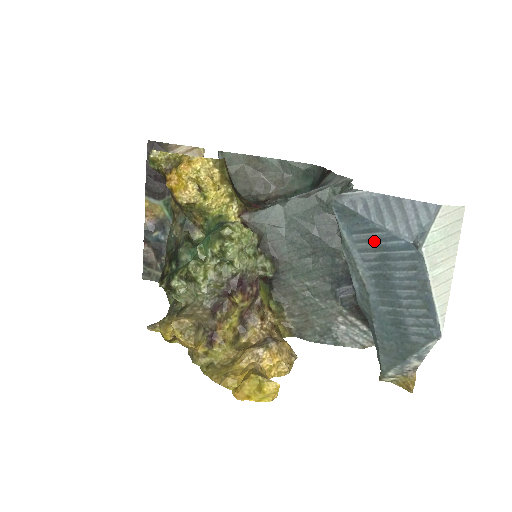
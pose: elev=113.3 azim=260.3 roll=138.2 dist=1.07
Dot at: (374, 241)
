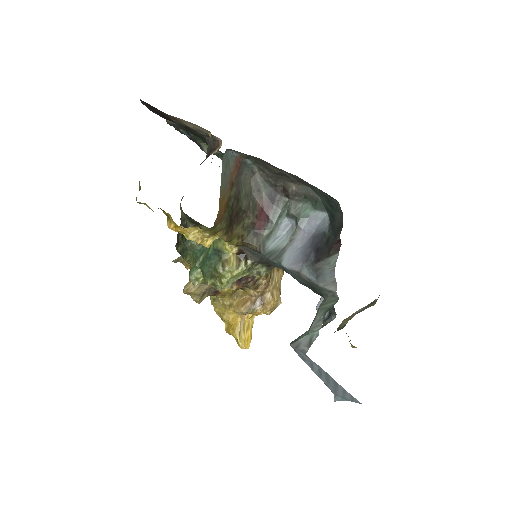
Dot at: occluded
